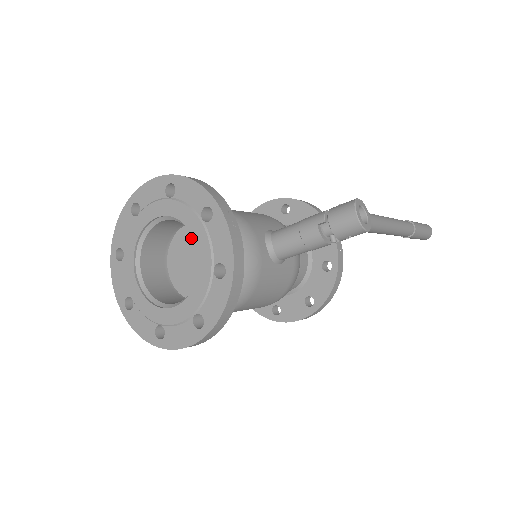
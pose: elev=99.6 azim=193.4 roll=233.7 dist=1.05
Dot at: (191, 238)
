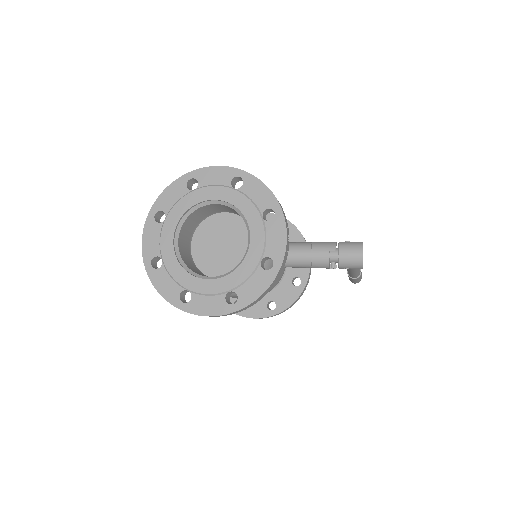
Dot at: (226, 225)
